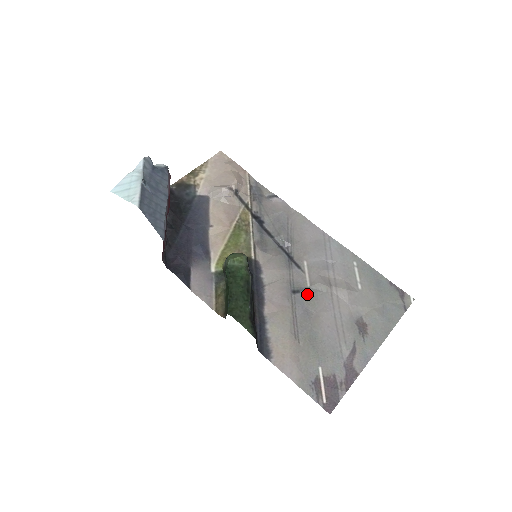
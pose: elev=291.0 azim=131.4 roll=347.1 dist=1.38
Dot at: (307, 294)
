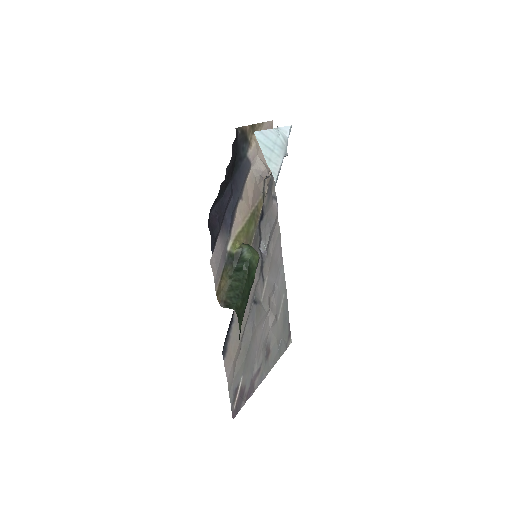
Dot at: (259, 308)
